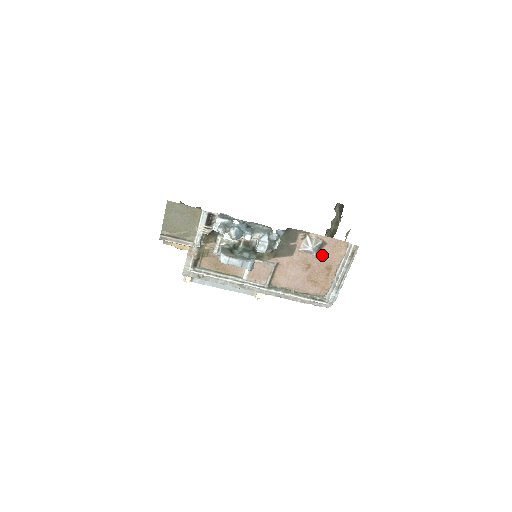
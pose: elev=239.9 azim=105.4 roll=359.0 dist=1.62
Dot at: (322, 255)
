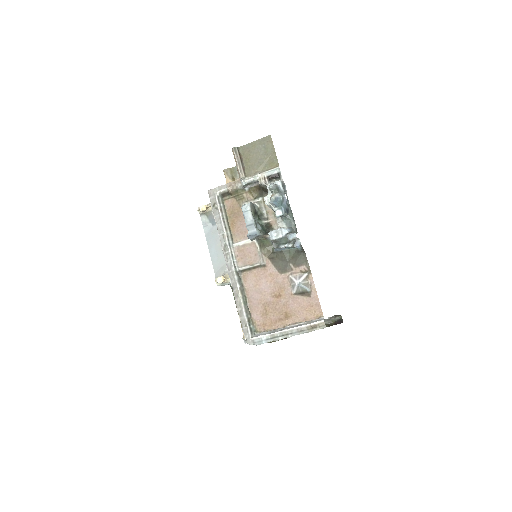
Dot at: (296, 300)
